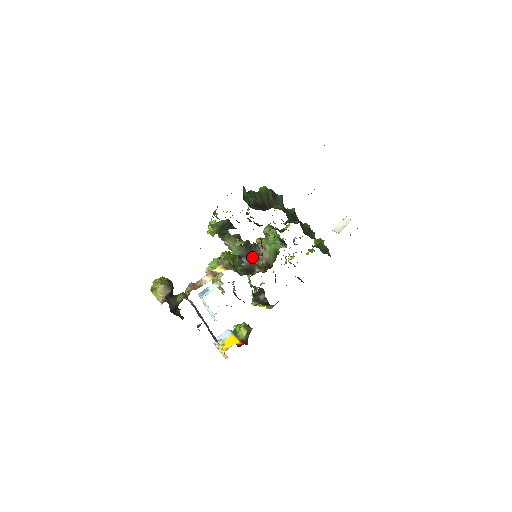
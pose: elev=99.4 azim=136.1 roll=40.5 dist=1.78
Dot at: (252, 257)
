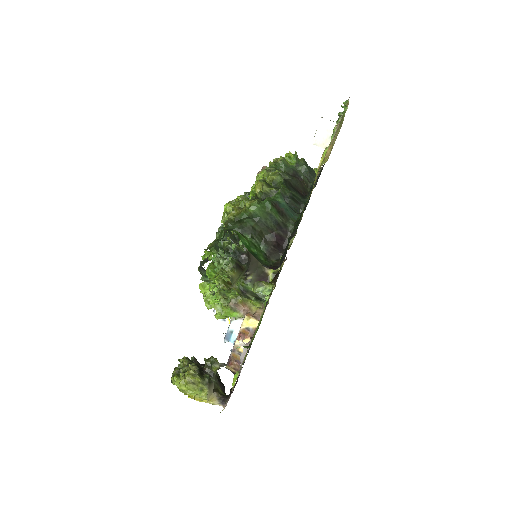
Dot at: (254, 262)
